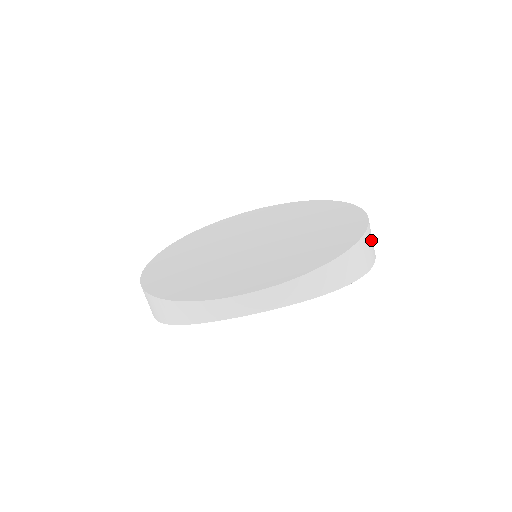
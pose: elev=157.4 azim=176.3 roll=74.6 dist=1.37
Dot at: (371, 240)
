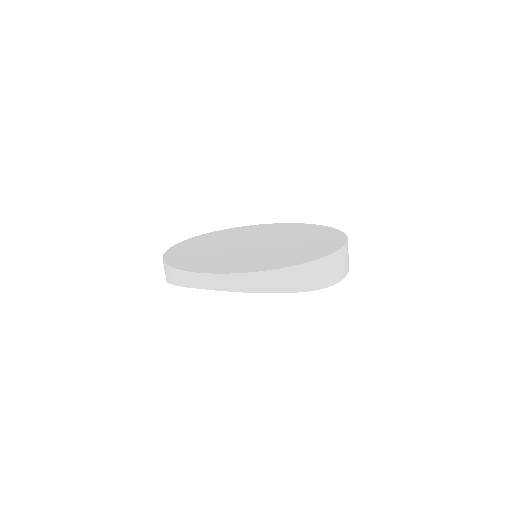
Dot at: (332, 267)
